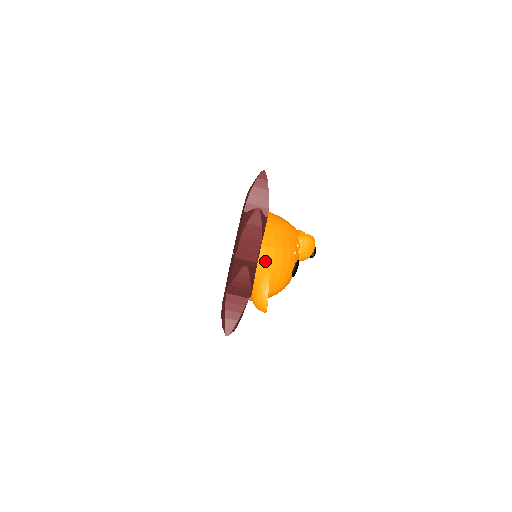
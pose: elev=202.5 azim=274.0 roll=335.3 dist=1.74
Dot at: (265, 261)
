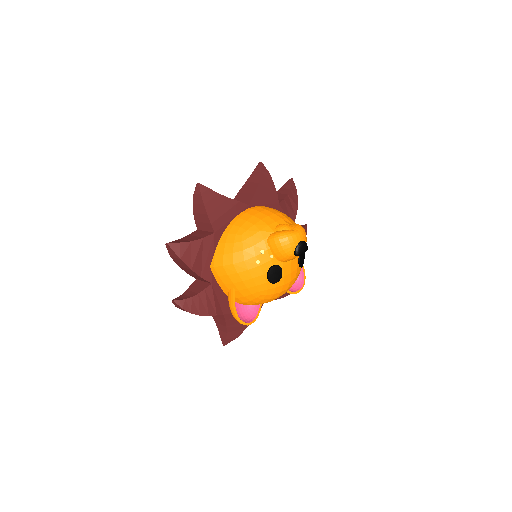
Dot at: (221, 279)
